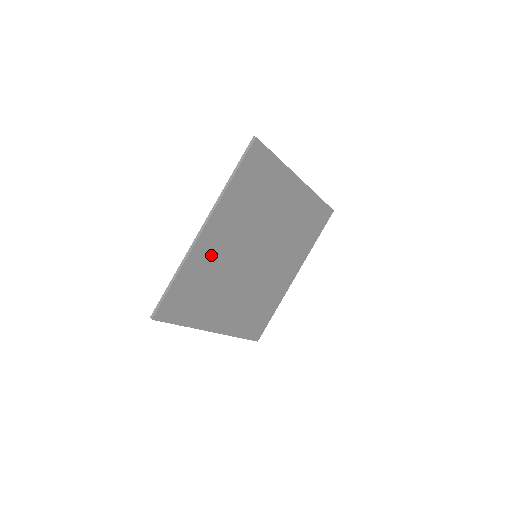
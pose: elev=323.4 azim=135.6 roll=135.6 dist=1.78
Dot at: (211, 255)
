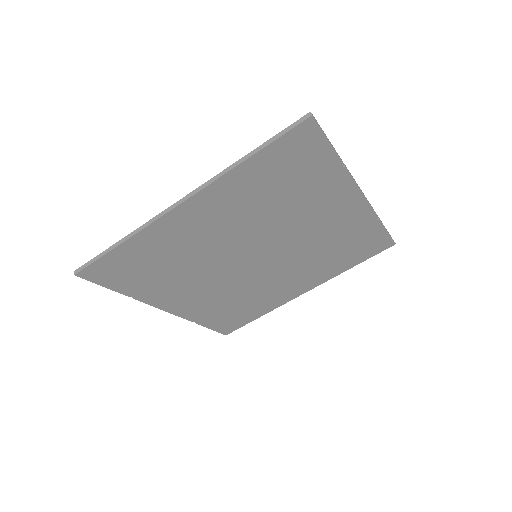
Dot at: (185, 235)
